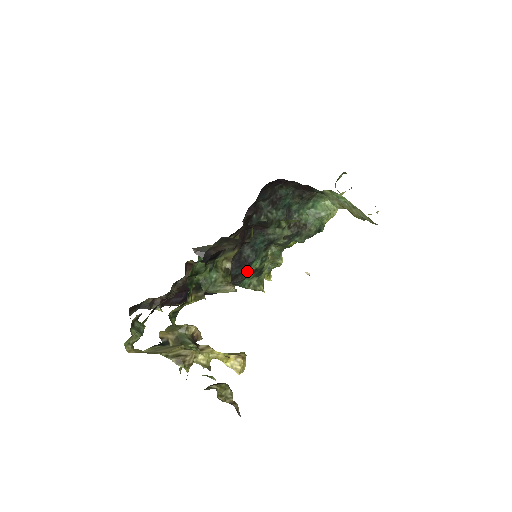
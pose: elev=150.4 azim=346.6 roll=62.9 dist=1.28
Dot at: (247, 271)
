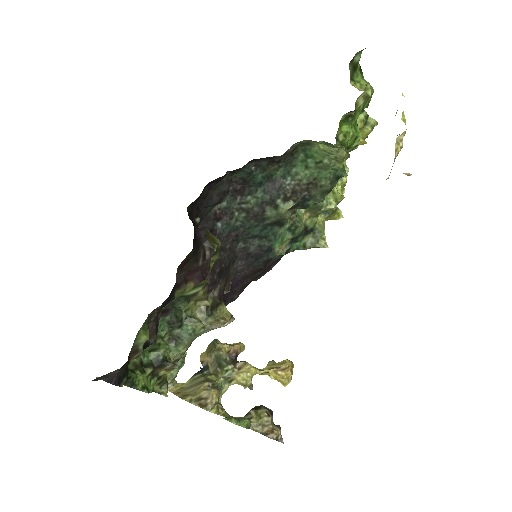
Dot at: (272, 256)
